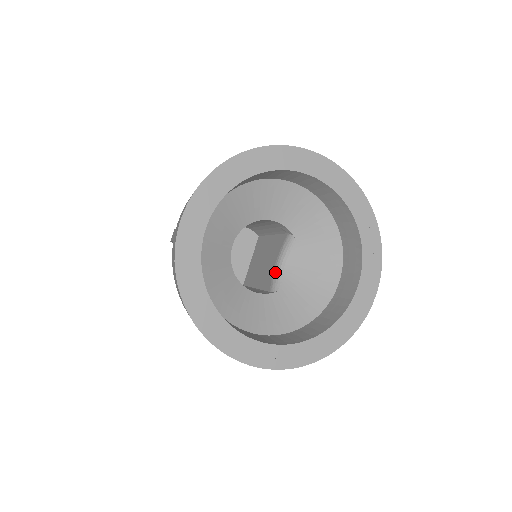
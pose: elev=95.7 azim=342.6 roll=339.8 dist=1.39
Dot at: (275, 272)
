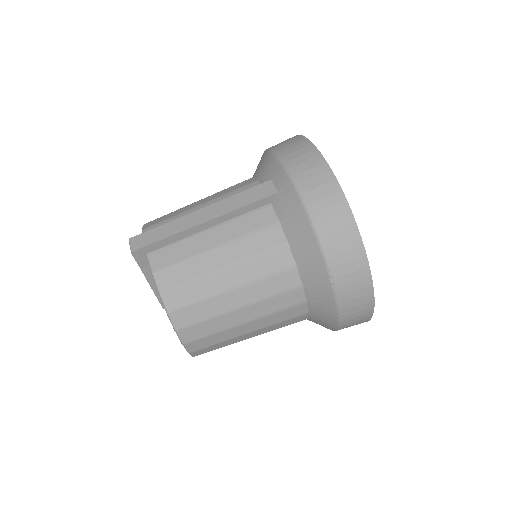
Dot at: occluded
